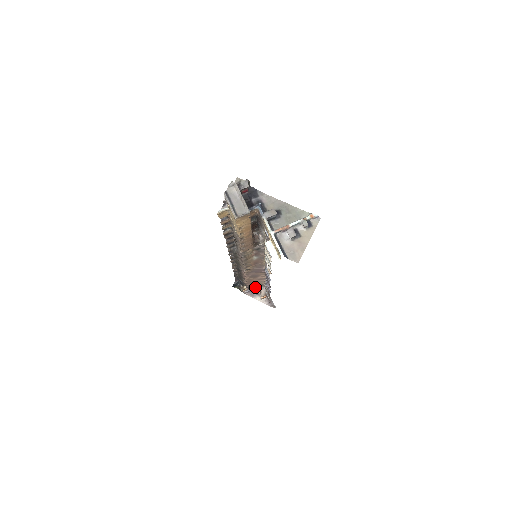
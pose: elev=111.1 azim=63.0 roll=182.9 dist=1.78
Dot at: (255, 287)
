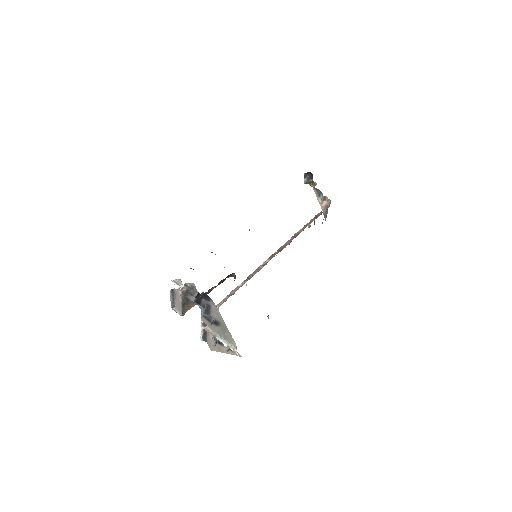
Dot at: (322, 193)
